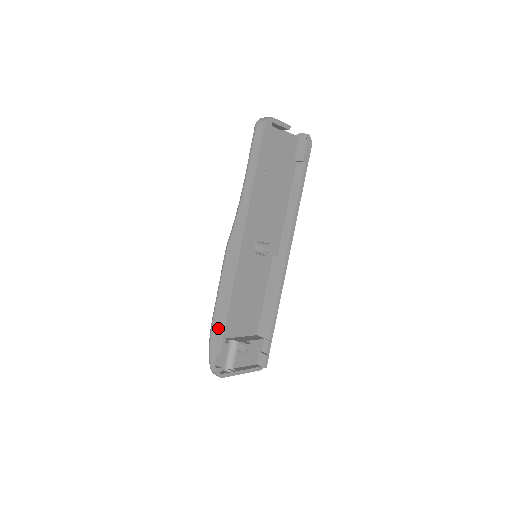
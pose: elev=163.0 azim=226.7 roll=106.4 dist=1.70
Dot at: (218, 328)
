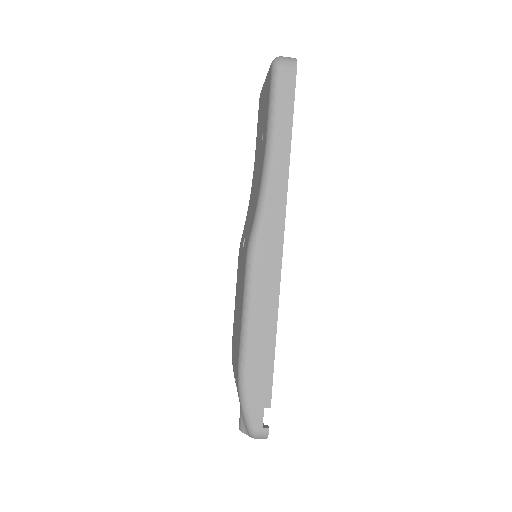
Dot at: (260, 371)
